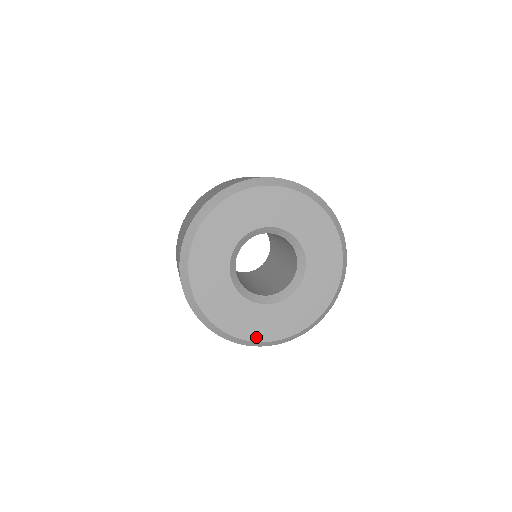
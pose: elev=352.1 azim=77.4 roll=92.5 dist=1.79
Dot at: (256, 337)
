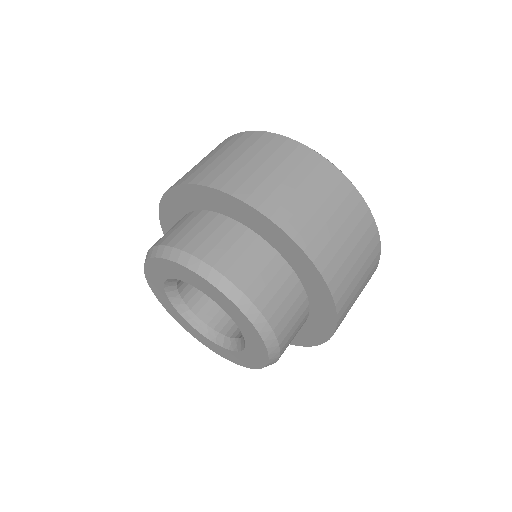
Dot at: occluded
